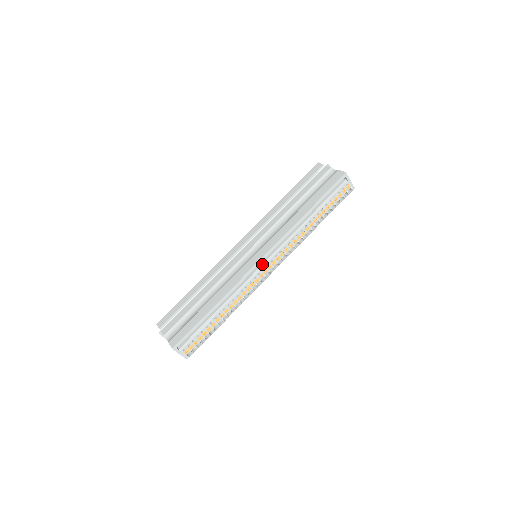
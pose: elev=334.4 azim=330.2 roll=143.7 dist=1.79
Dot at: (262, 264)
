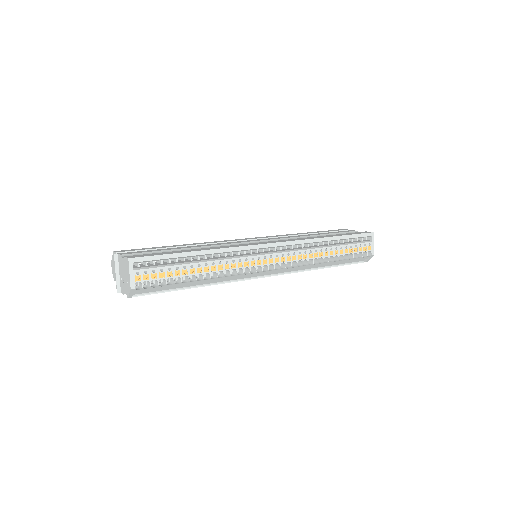
Dot at: (266, 252)
